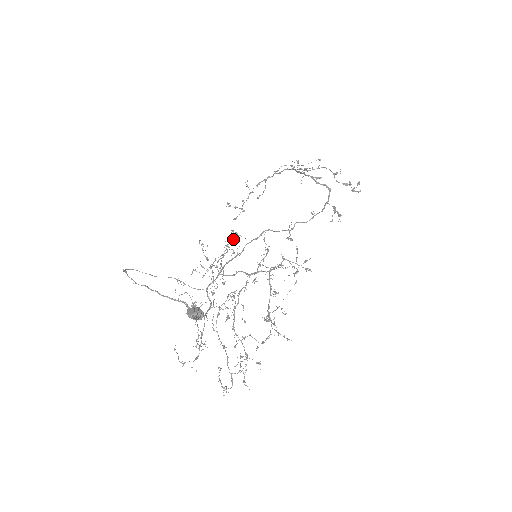
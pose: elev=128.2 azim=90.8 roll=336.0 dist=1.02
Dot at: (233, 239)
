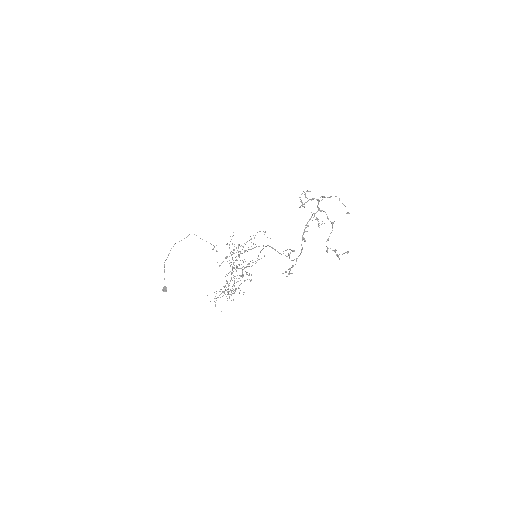
Dot at: occluded
